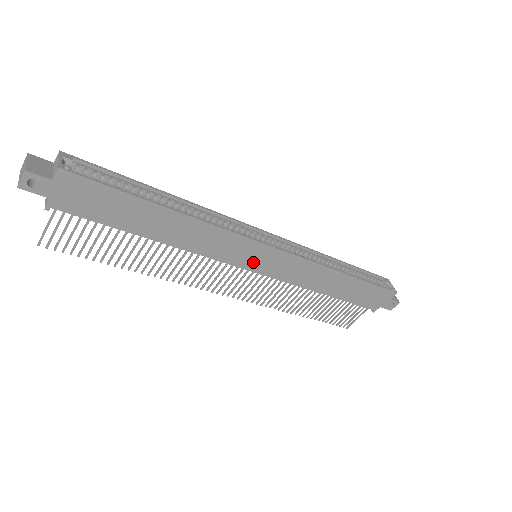
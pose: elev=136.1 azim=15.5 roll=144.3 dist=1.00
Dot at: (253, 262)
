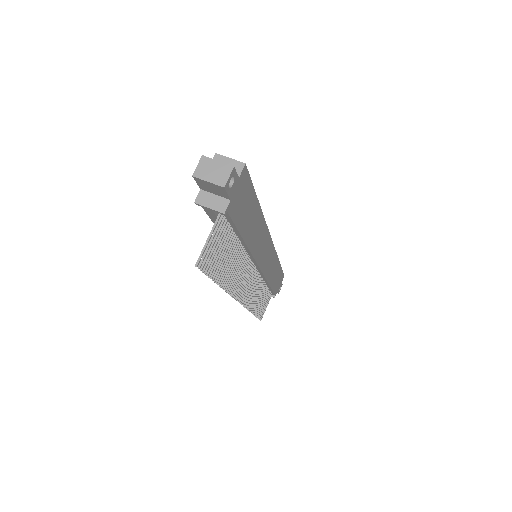
Dot at: (263, 259)
